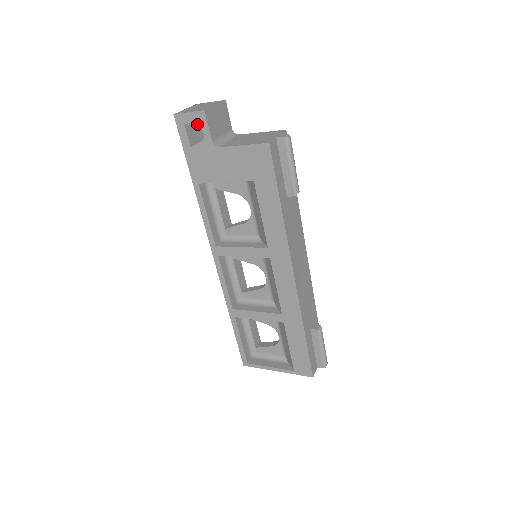
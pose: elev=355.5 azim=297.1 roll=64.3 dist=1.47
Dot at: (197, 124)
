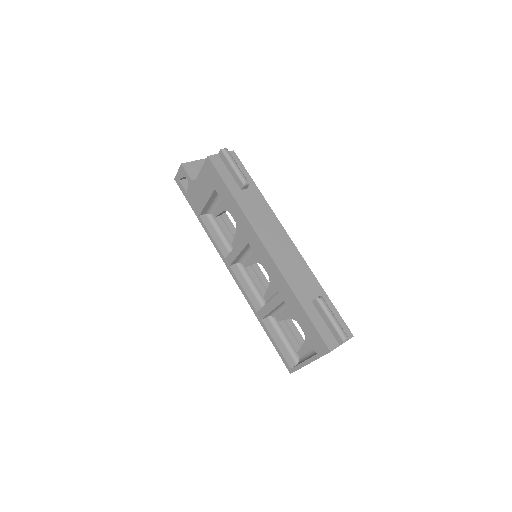
Dot at: (183, 175)
